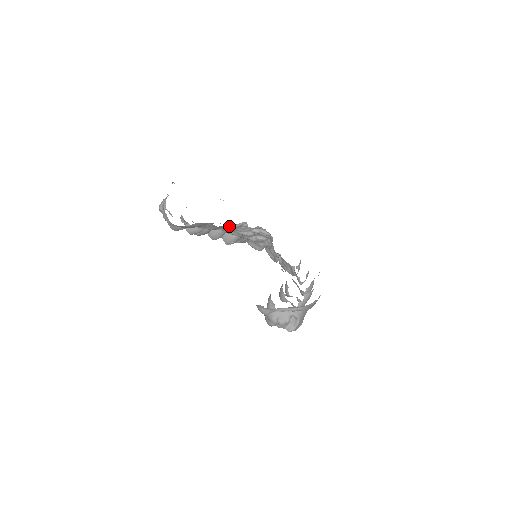
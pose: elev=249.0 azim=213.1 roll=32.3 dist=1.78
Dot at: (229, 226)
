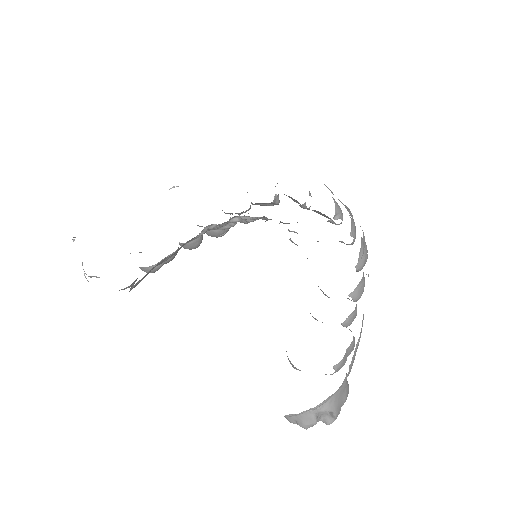
Dot at: (193, 238)
